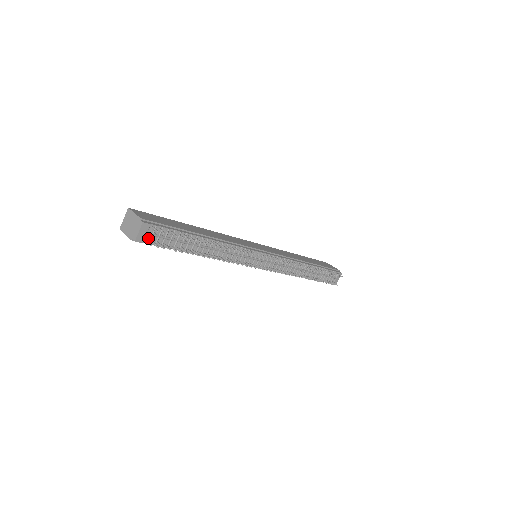
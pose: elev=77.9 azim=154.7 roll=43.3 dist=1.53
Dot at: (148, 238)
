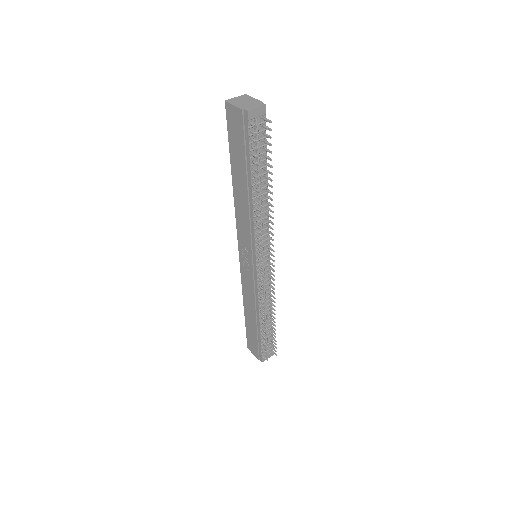
Dot at: (253, 123)
